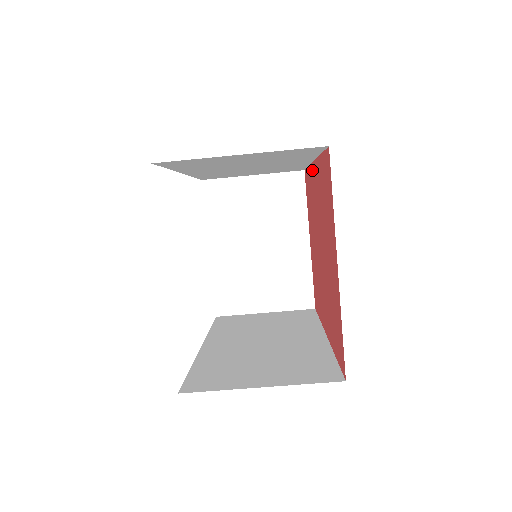
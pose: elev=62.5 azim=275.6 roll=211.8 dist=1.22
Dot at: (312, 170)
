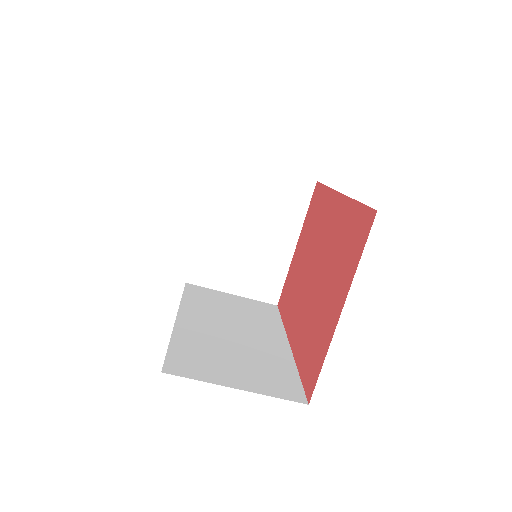
Dot at: (333, 197)
